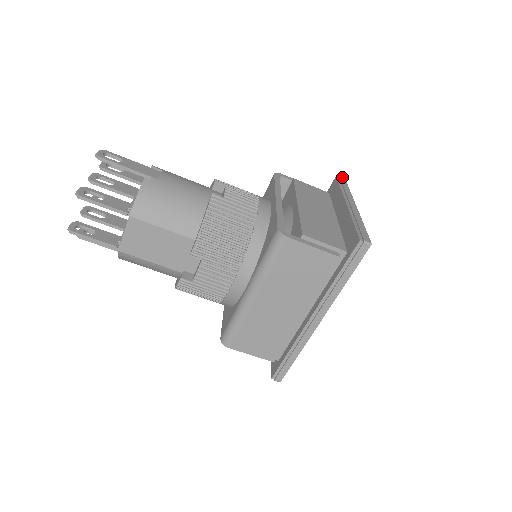
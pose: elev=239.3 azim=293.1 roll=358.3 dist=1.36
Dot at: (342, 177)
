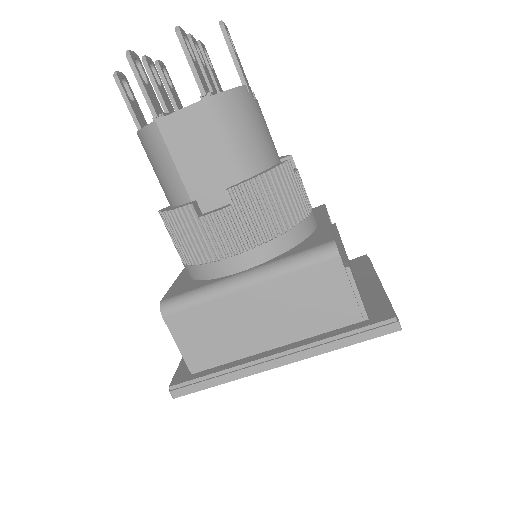
Dot at: occluded
